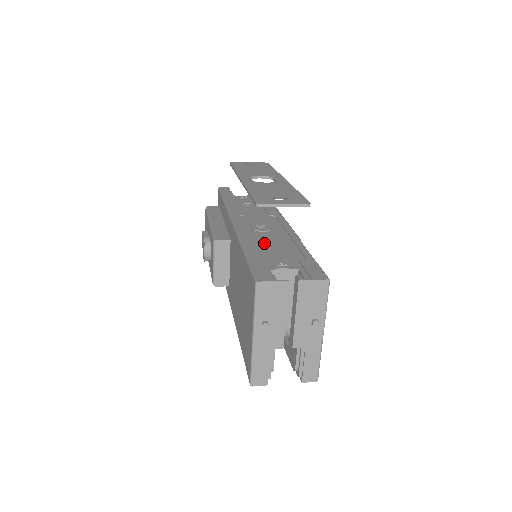
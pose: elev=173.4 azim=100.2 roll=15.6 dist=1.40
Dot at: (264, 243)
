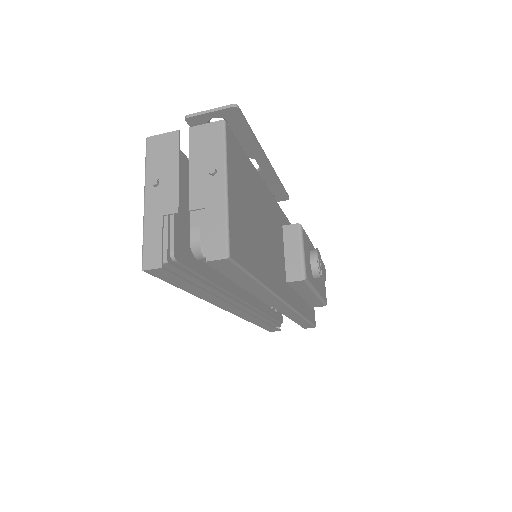
Dot at: occluded
